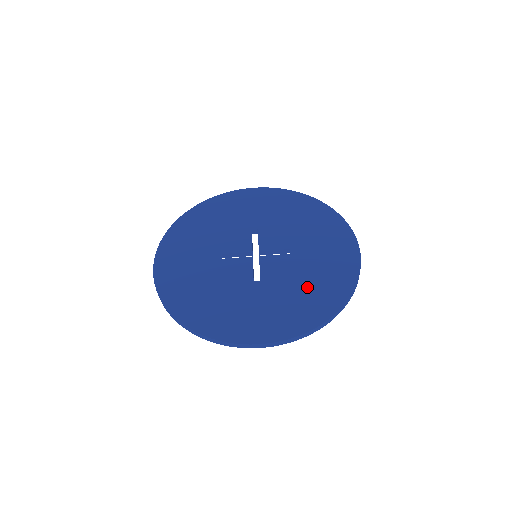
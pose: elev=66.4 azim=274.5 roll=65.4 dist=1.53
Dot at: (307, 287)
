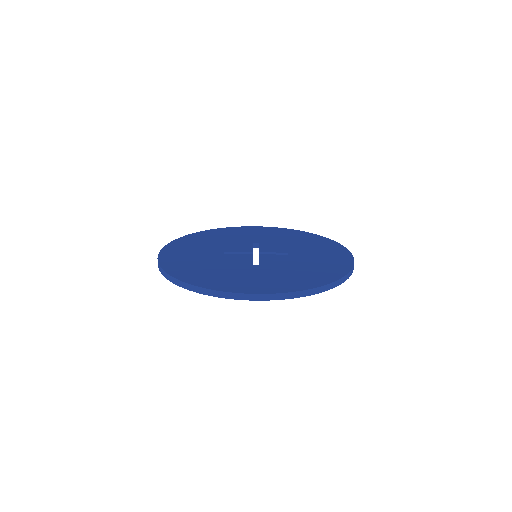
Dot at: (304, 270)
